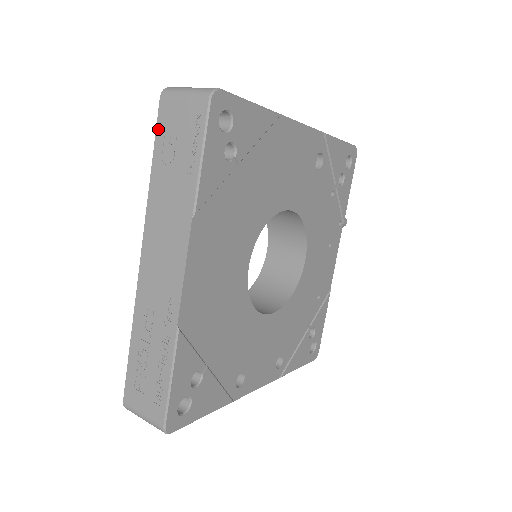
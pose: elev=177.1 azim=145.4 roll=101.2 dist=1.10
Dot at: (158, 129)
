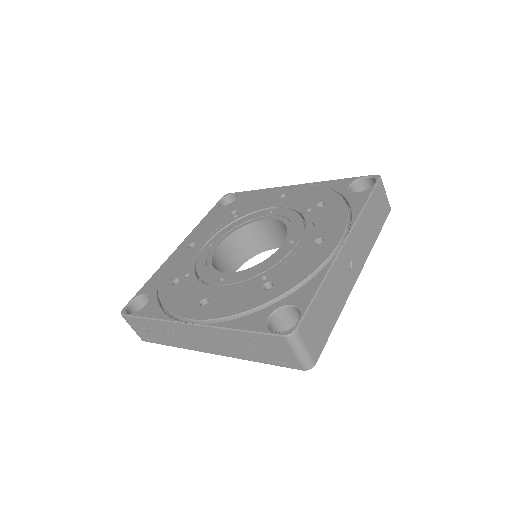
Dot at: (264, 336)
